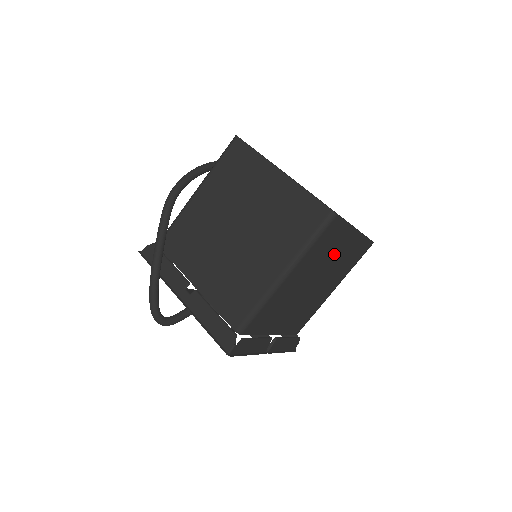
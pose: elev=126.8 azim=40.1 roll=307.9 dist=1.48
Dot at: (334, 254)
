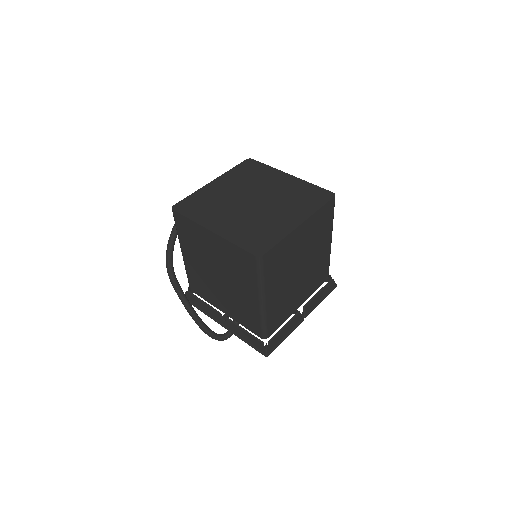
Dot at: (296, 250)
